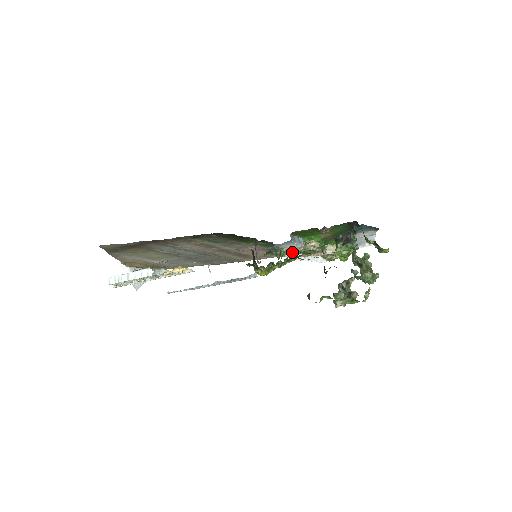
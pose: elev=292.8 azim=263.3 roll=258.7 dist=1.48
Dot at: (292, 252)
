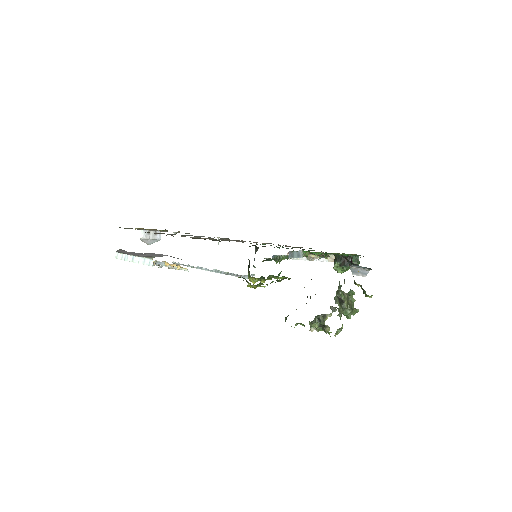
Dot at: occluded
